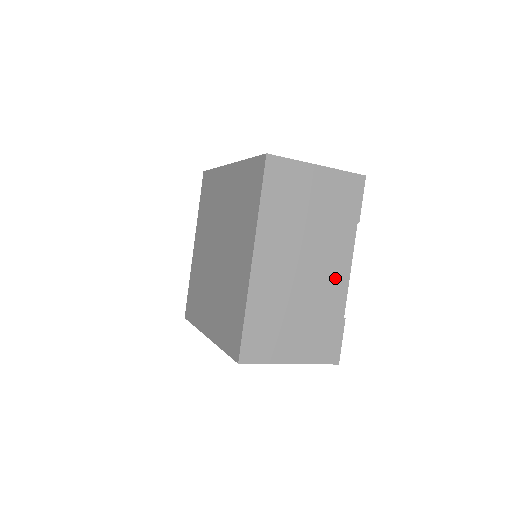
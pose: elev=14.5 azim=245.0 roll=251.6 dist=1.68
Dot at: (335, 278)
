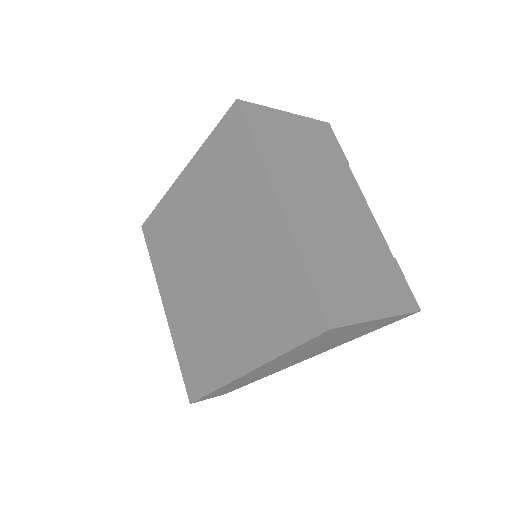
Dot at: (362, 217)
